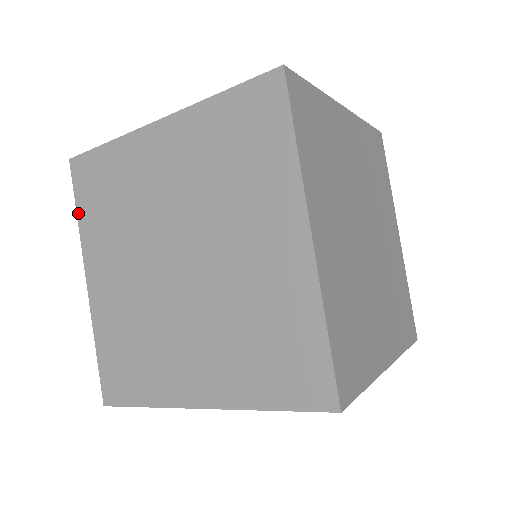
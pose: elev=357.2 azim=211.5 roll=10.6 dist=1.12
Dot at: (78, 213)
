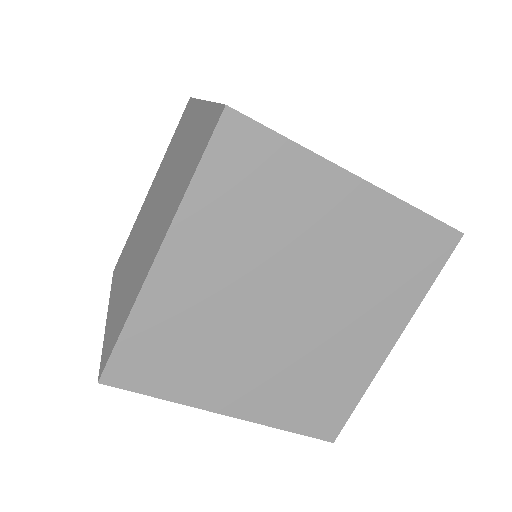
Dot at: (197, 176)
